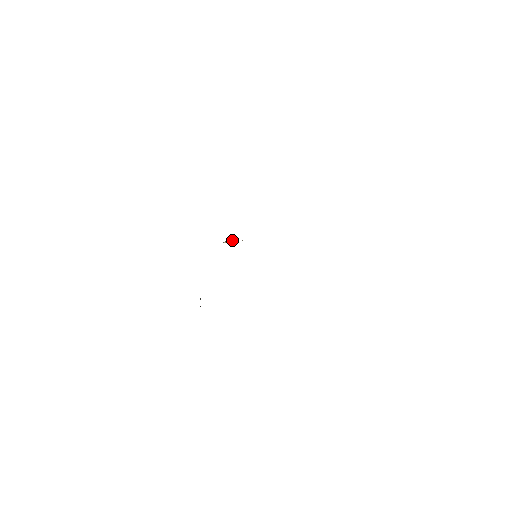
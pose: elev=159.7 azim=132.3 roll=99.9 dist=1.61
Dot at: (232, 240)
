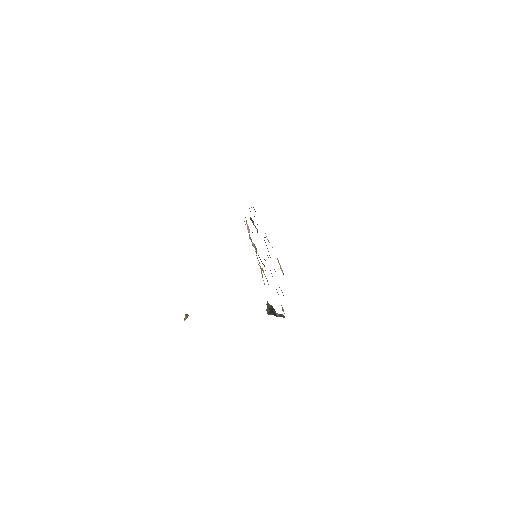
Dot at: (187, 314)
